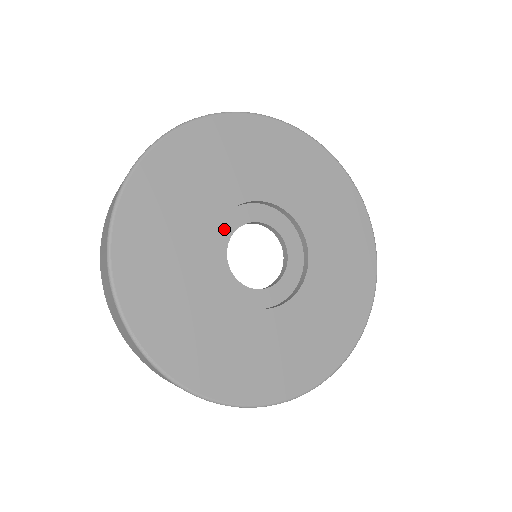
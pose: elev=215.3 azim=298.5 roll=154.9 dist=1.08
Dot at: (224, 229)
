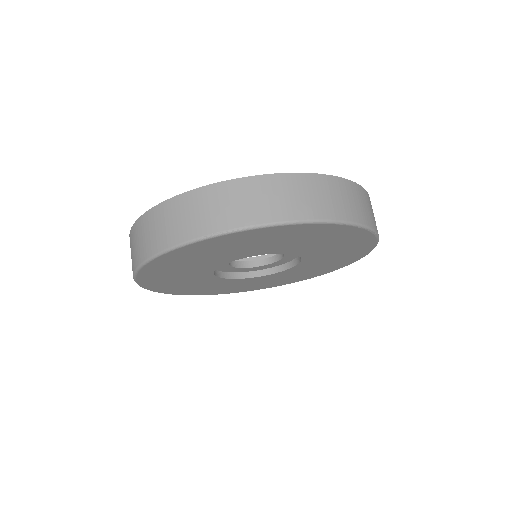
Dot at: occluded
